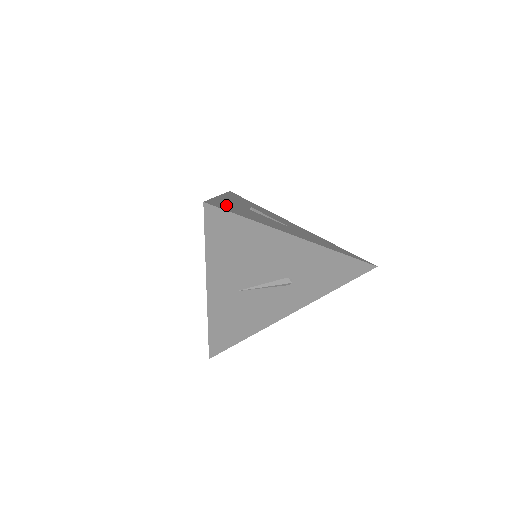
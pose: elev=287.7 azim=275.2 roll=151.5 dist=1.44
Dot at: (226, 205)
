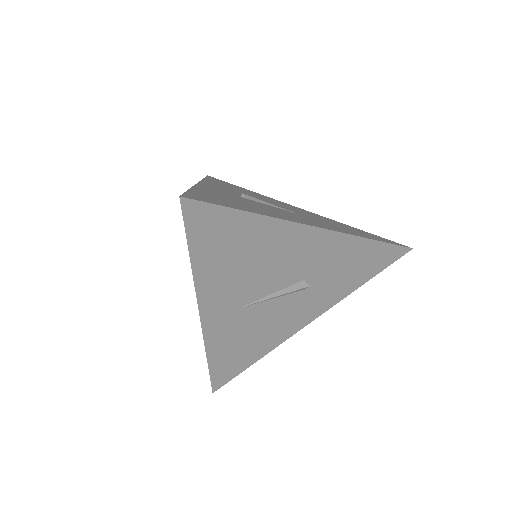
Dot at: (211, 196)
